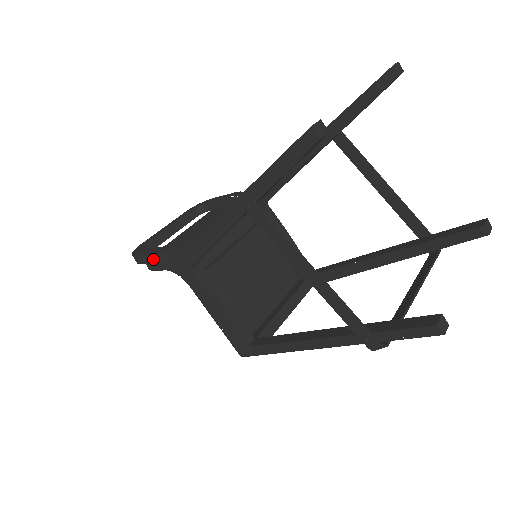
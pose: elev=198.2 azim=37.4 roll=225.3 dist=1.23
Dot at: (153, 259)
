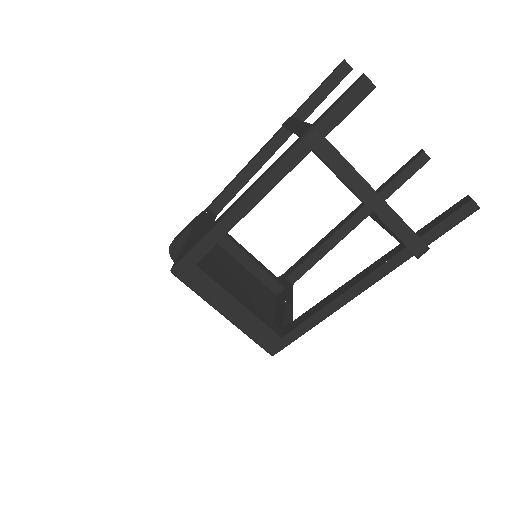
Dot at: occluded
